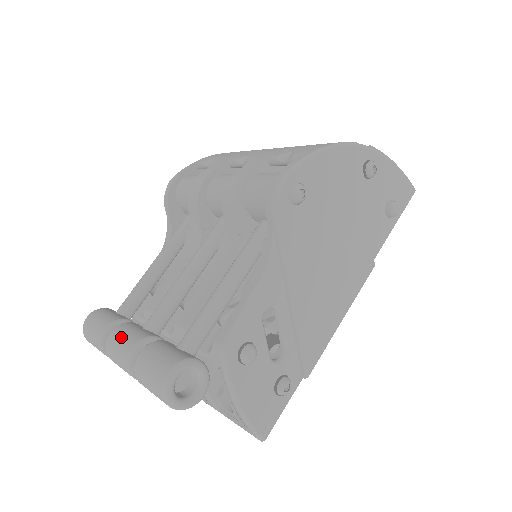
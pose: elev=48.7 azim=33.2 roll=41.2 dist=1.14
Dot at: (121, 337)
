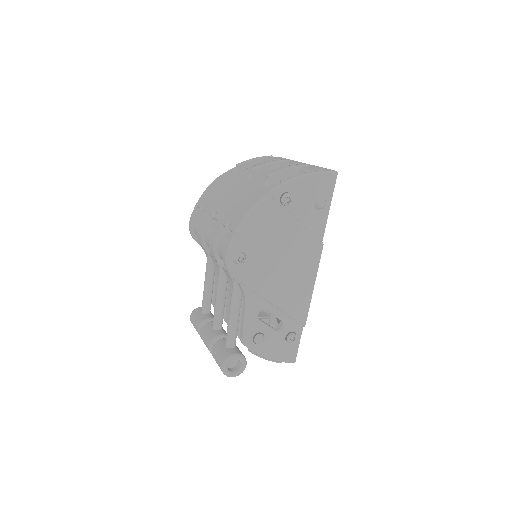
Dot at: (204, 338)
